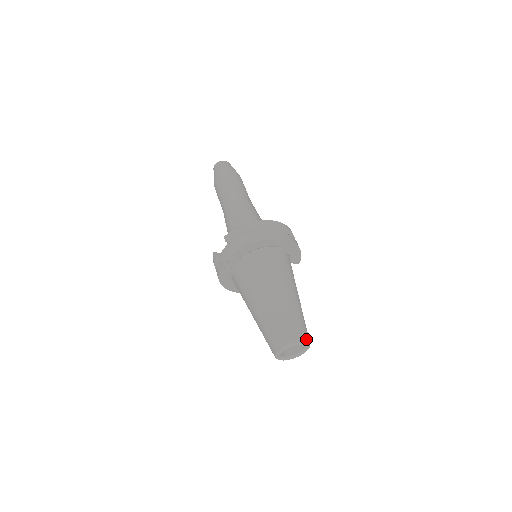
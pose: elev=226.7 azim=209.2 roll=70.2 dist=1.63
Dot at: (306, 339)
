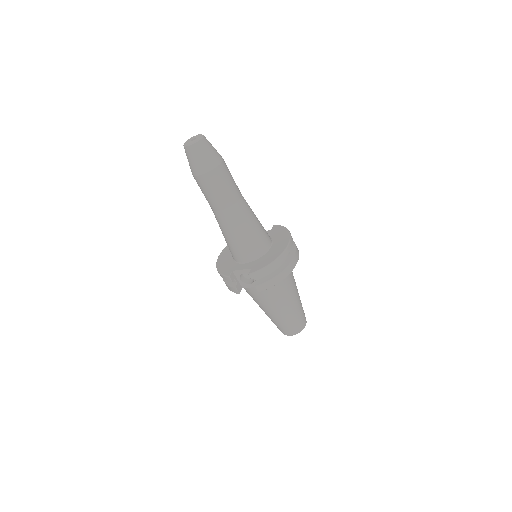
Dot at: occluded
